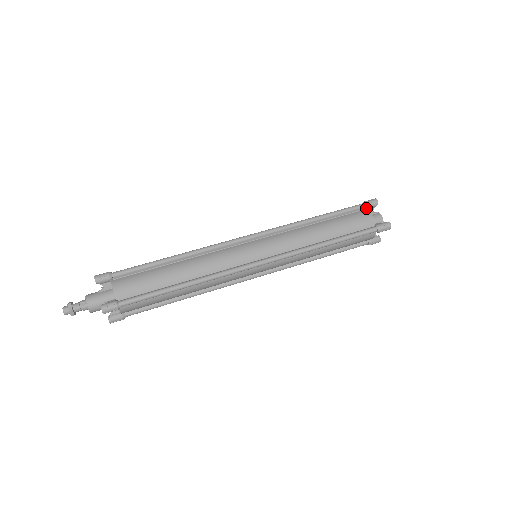
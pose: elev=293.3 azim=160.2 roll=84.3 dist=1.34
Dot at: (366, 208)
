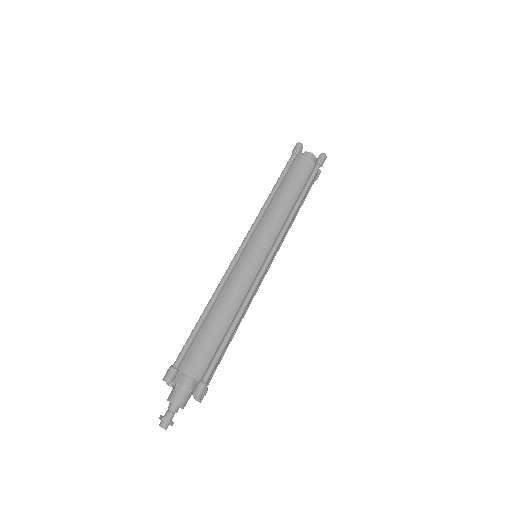
Dot at: (298, 155)
